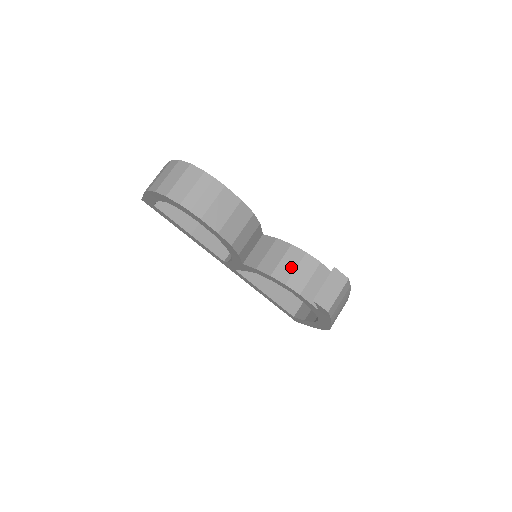
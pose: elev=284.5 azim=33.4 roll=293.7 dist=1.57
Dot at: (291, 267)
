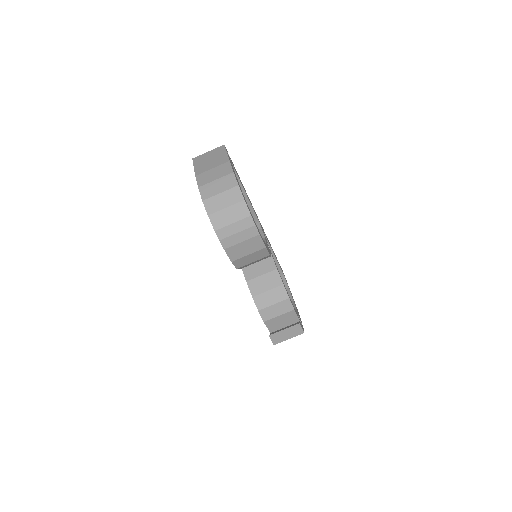
Dot at: (271, 301)
